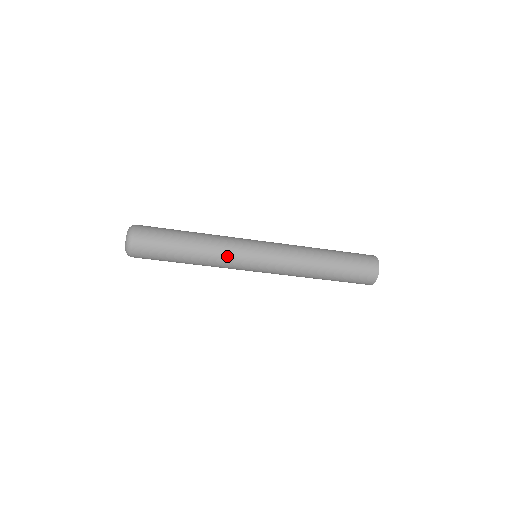
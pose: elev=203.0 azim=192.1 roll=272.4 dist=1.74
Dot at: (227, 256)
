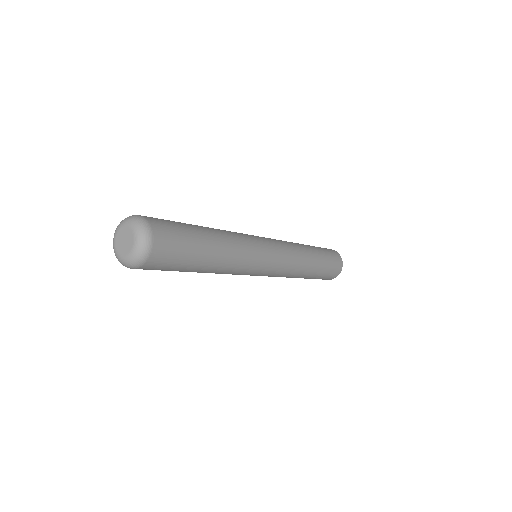
Dot at: (248, 247)
